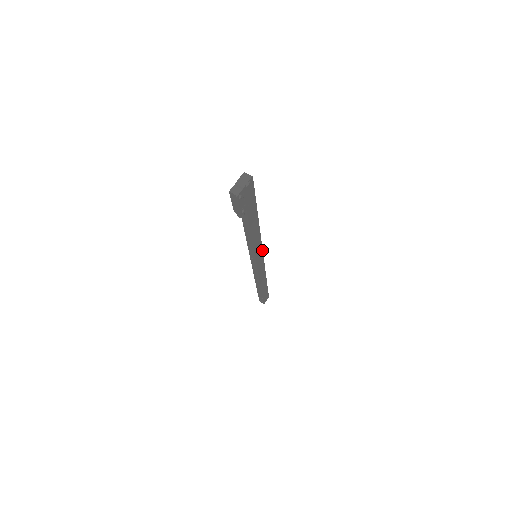
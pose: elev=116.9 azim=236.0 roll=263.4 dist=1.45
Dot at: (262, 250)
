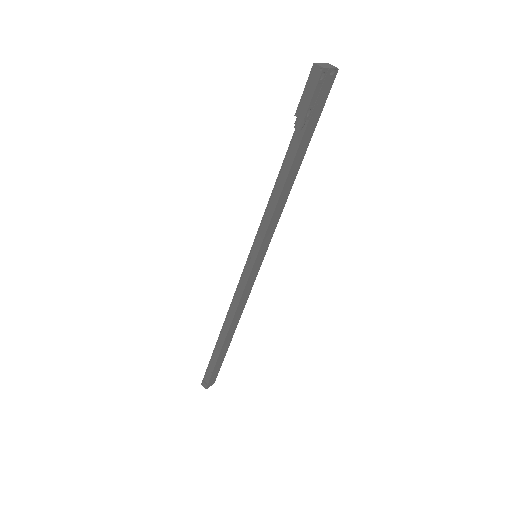
Dot at: (266, 250)
